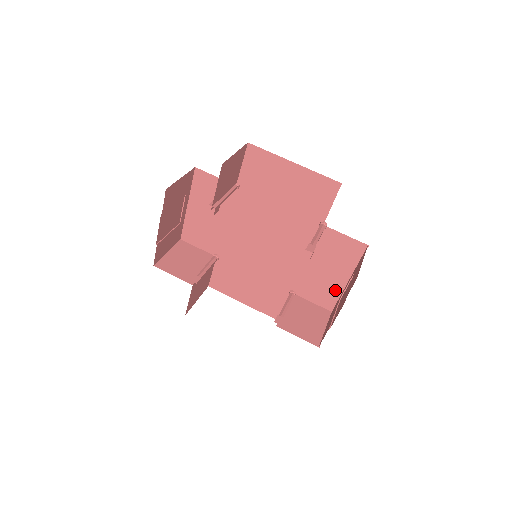
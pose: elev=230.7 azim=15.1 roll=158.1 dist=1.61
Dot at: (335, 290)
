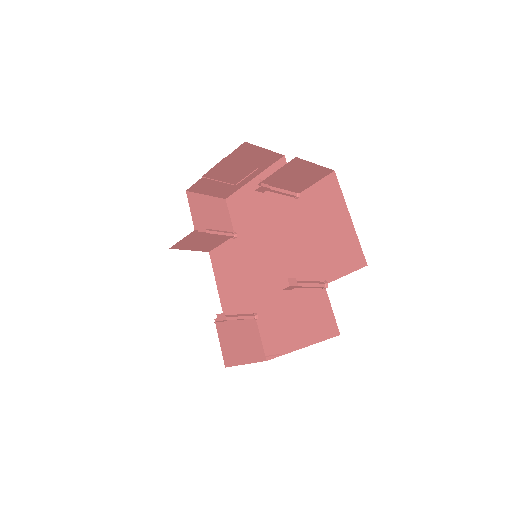
Dot at: (285, 345)
